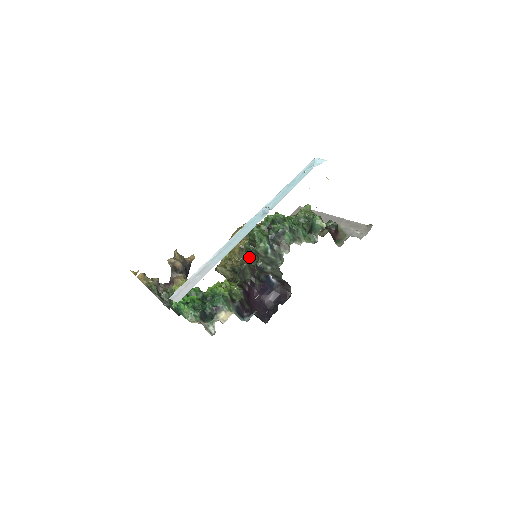
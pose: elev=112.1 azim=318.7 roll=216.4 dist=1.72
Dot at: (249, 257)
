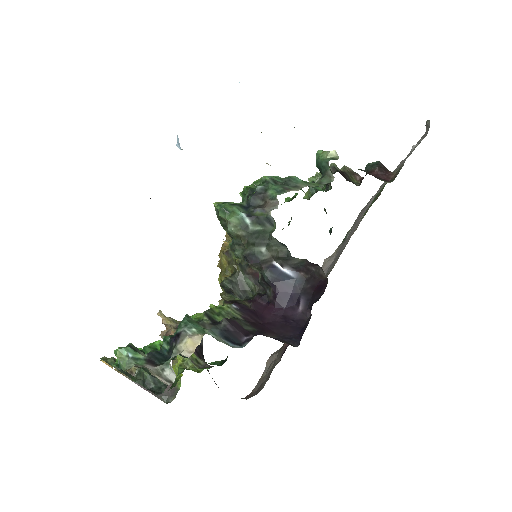
Dot at: (234, 254)
